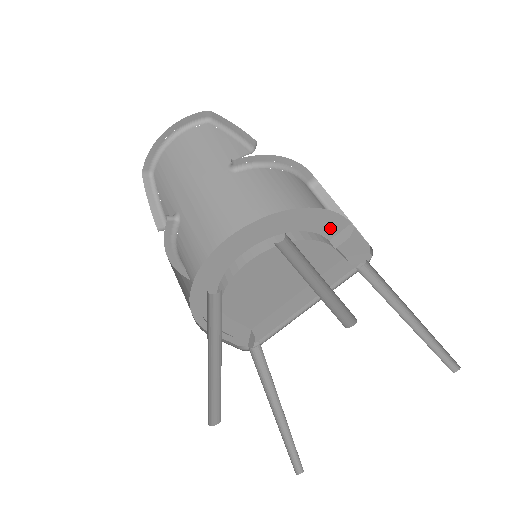
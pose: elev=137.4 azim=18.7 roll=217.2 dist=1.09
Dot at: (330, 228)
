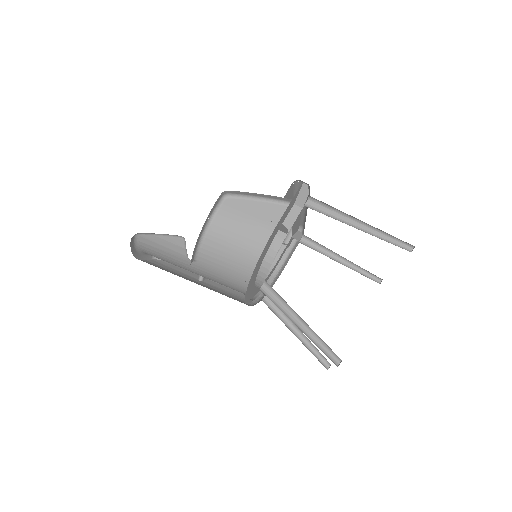
Dot at: (273, 237)
